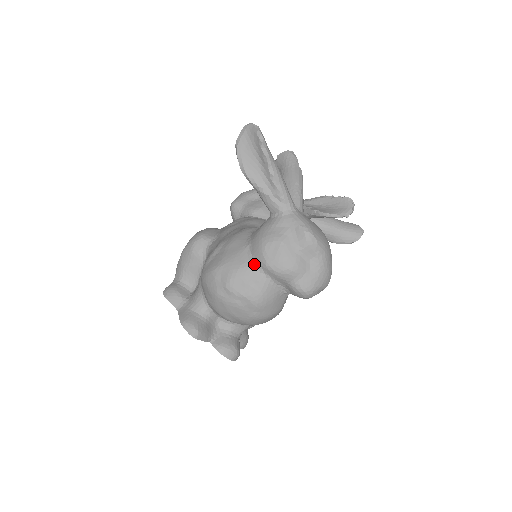
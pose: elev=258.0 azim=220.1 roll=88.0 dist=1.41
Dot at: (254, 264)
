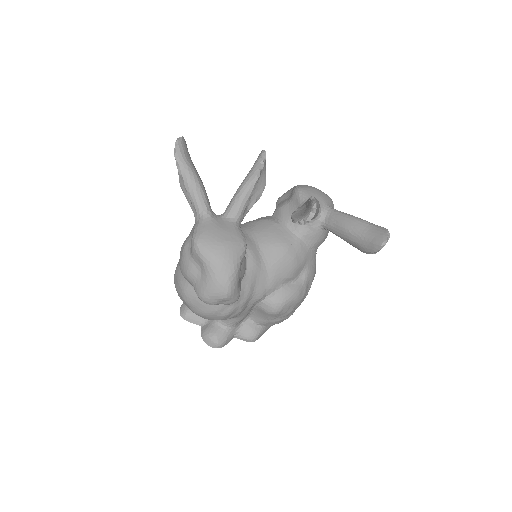
Dot at: occluded
